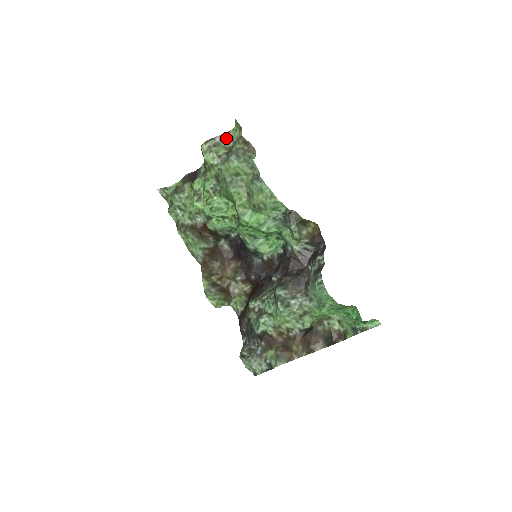
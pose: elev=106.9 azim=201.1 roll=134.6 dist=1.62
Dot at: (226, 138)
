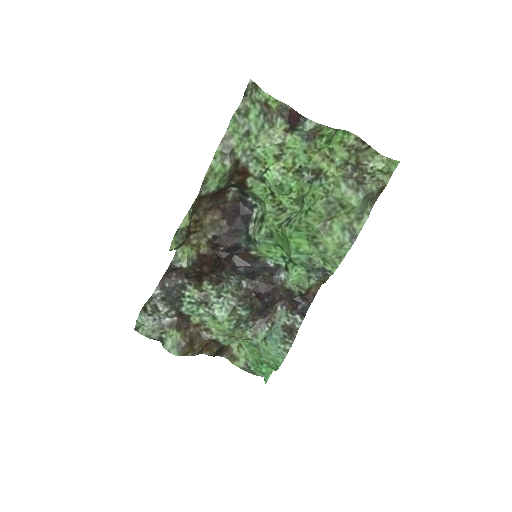
Dot at: (369, 153)
